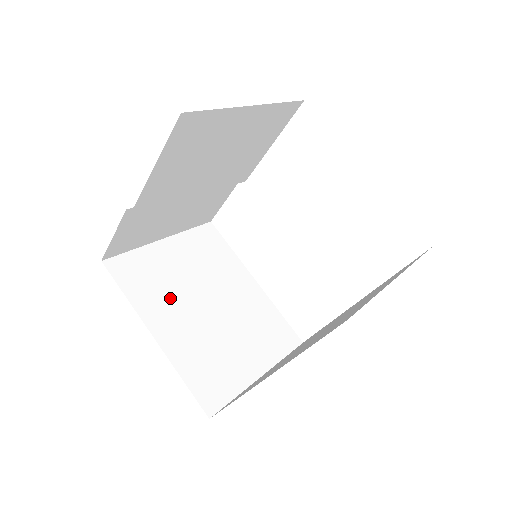
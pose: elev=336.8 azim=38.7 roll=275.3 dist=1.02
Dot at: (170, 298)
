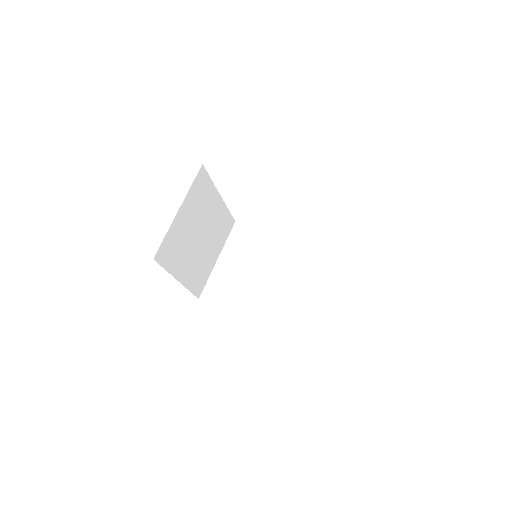
Dot at: (184, 251)
